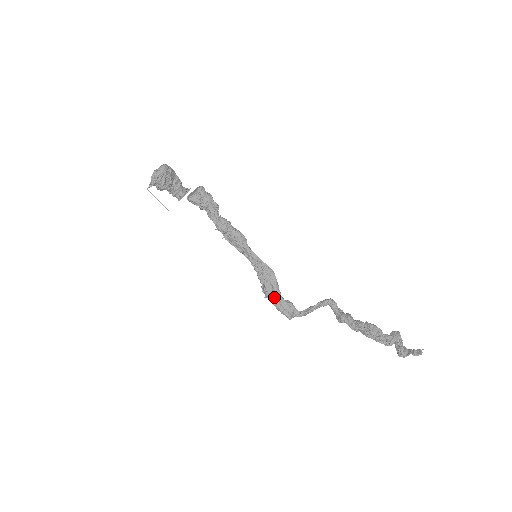
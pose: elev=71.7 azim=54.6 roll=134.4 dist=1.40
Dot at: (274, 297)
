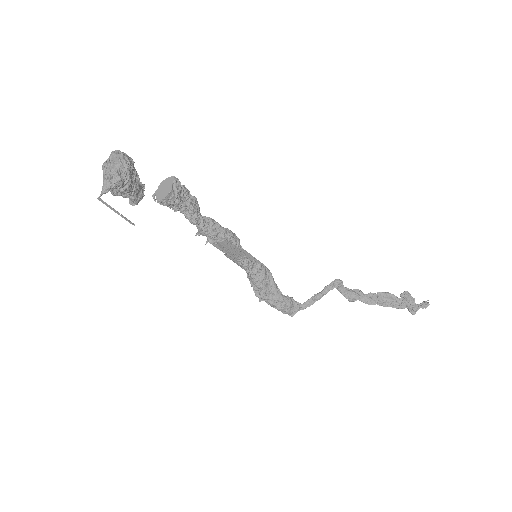
Dot at: (275, 298)
